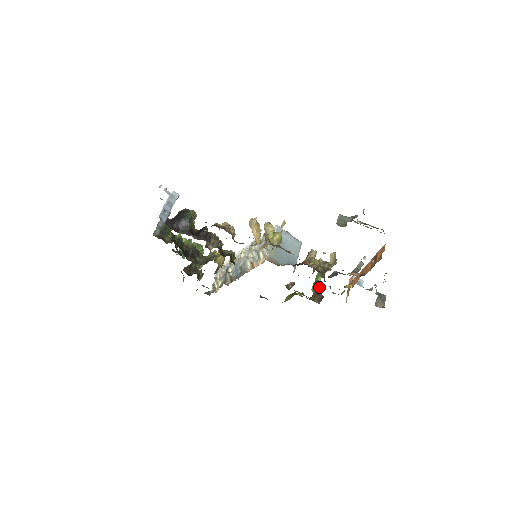
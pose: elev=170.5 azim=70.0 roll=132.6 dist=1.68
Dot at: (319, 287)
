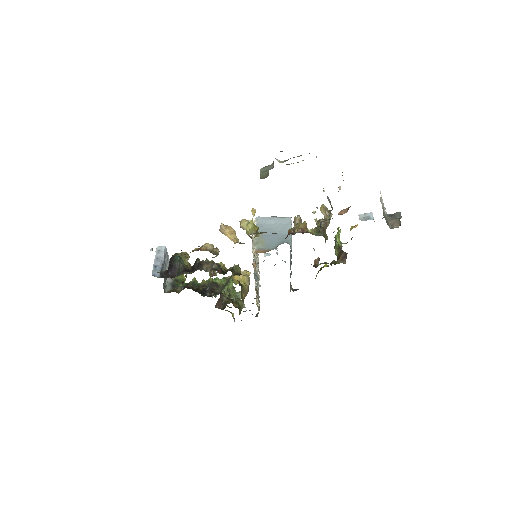
Dot at: (340, 247)
